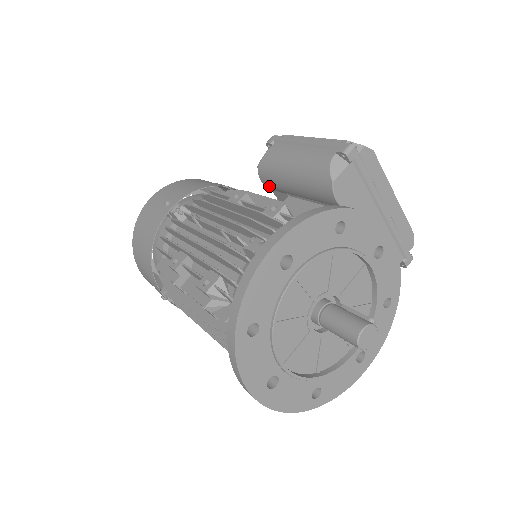
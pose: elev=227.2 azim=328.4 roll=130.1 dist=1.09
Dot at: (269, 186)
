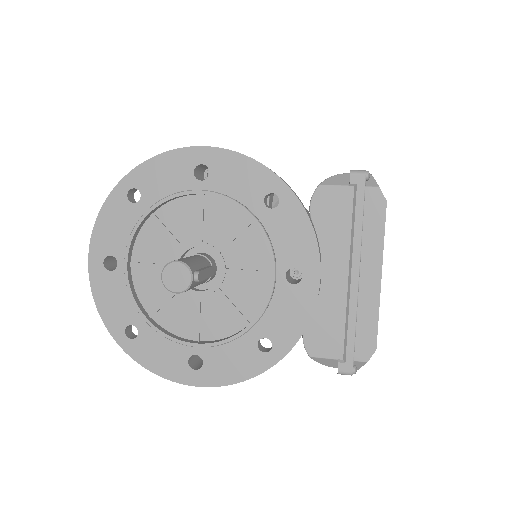
Dot at: occluded
